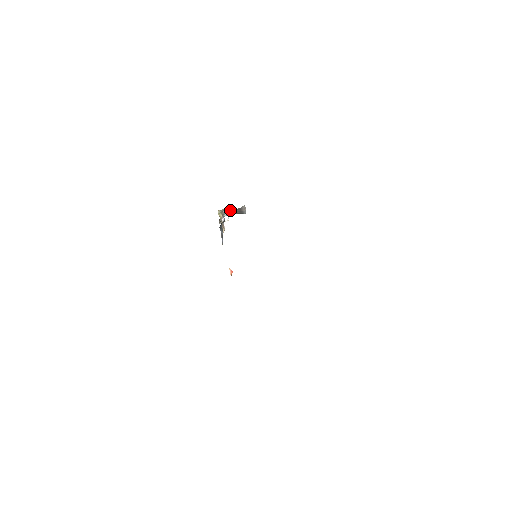
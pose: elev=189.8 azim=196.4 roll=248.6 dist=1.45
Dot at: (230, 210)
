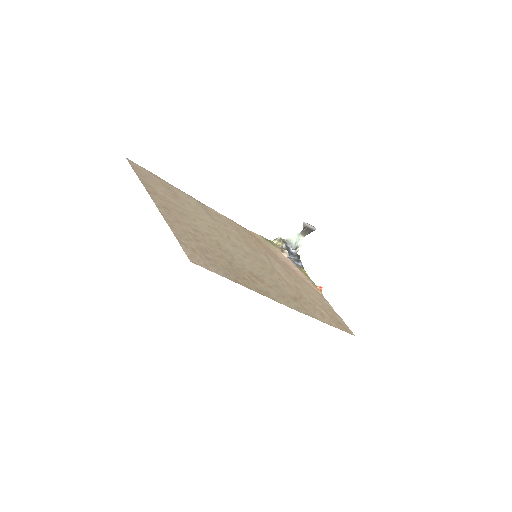
Dot at: (294, 235)
